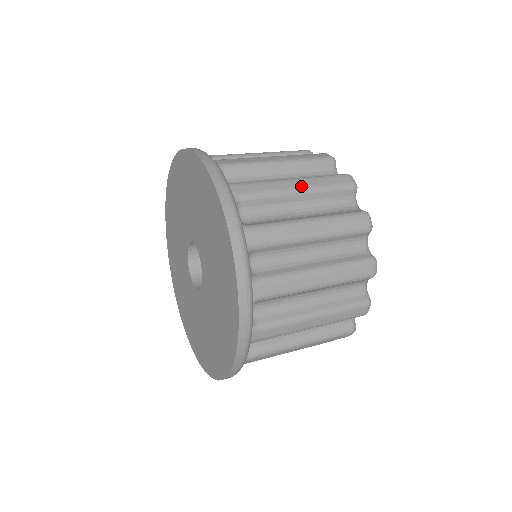
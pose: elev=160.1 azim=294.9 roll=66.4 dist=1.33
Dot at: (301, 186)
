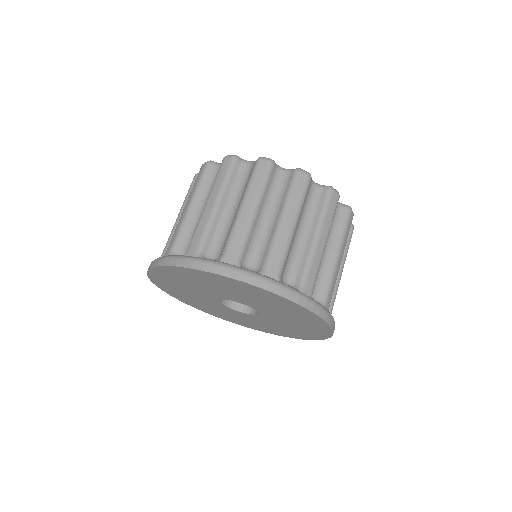
Dot at: (292, 220)
